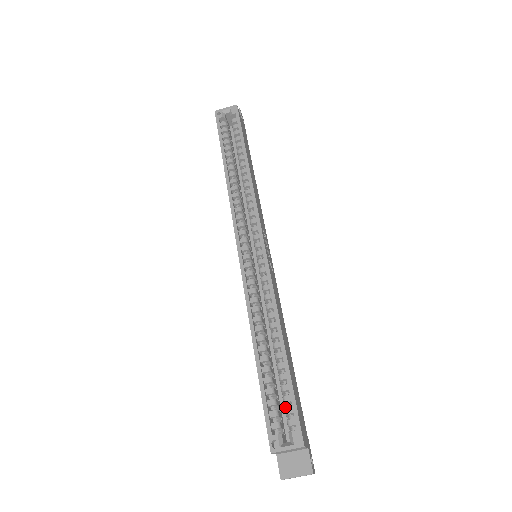
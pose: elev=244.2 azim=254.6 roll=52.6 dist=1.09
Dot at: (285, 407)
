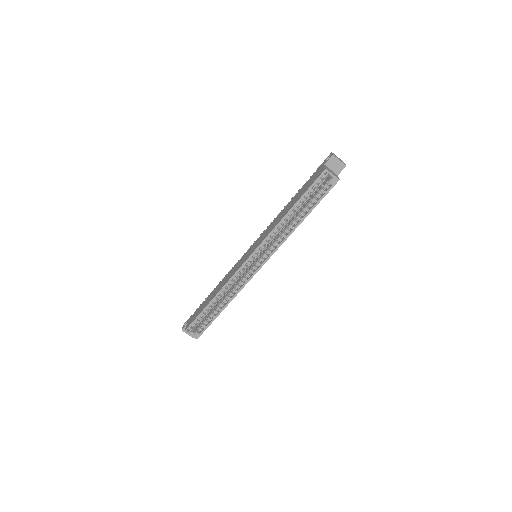
Dot at: (204, 322)
